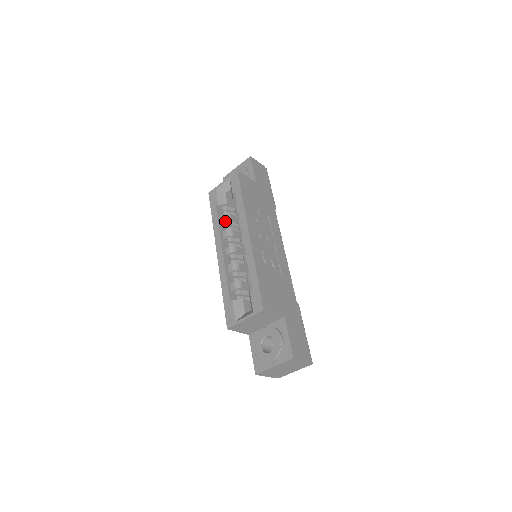
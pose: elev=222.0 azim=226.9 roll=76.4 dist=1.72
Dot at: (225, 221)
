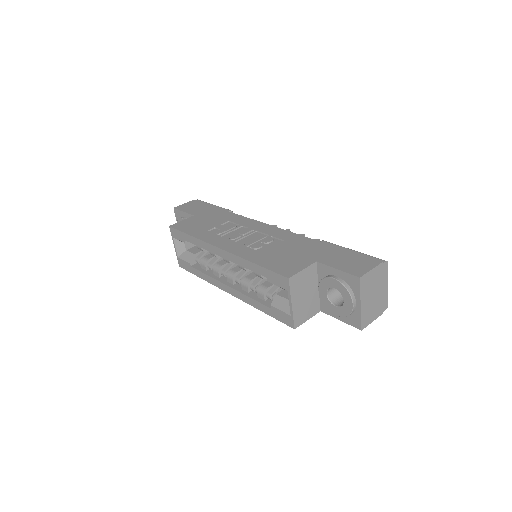
Dot at: (206, 266)
